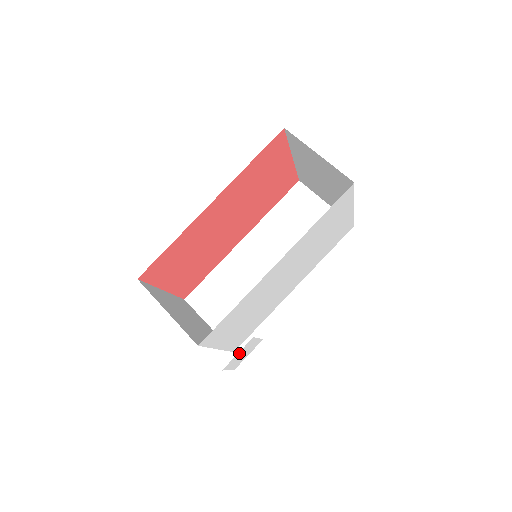
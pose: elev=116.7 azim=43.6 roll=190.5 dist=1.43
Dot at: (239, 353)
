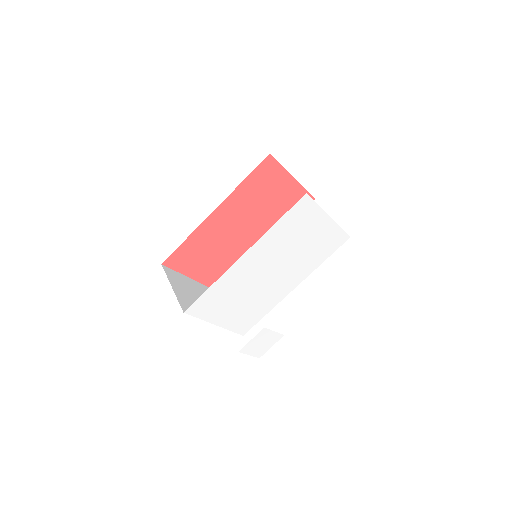
Dot at: (254, 340)
